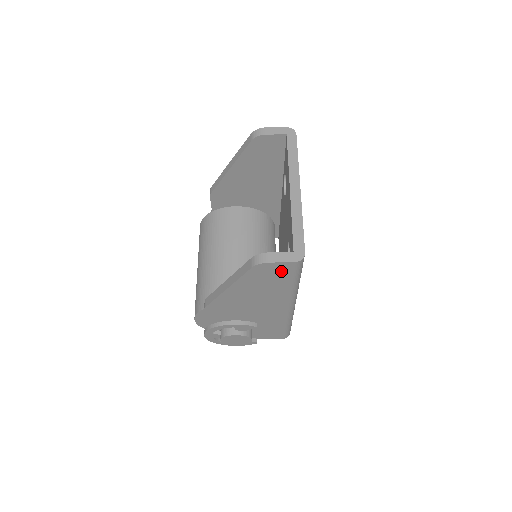
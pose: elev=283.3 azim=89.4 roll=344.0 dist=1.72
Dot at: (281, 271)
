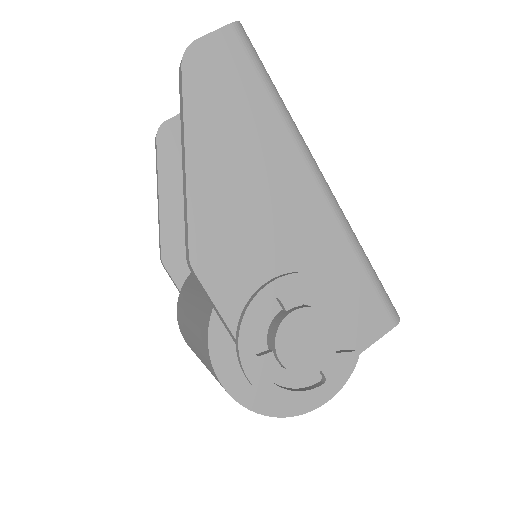
Dot at: (229, 60)
